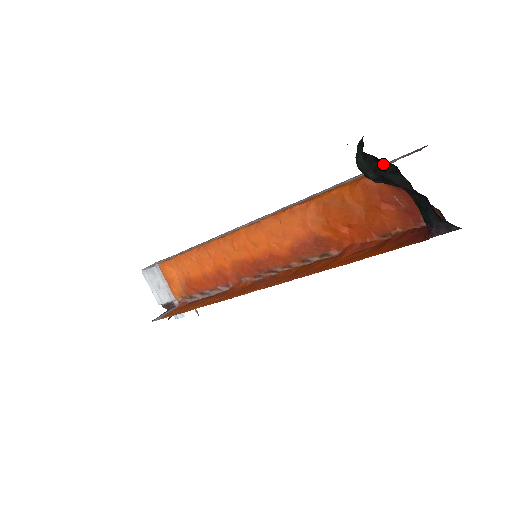
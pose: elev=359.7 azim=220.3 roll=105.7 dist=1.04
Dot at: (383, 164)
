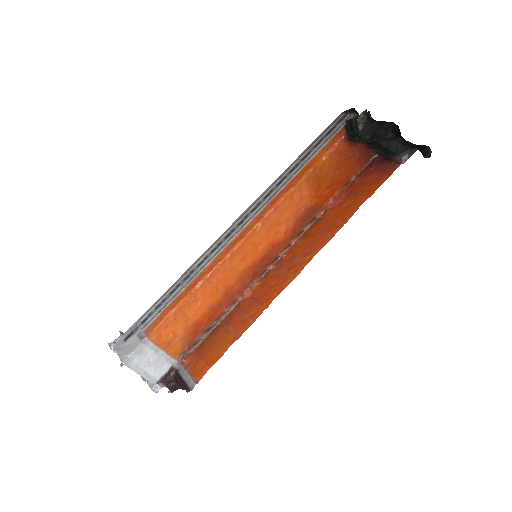
Dot at: (383, 125)
